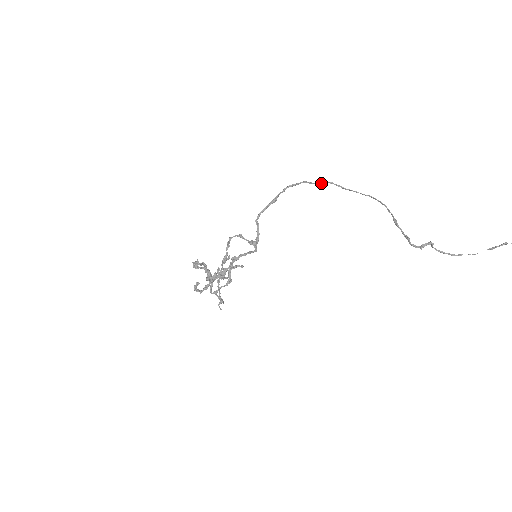
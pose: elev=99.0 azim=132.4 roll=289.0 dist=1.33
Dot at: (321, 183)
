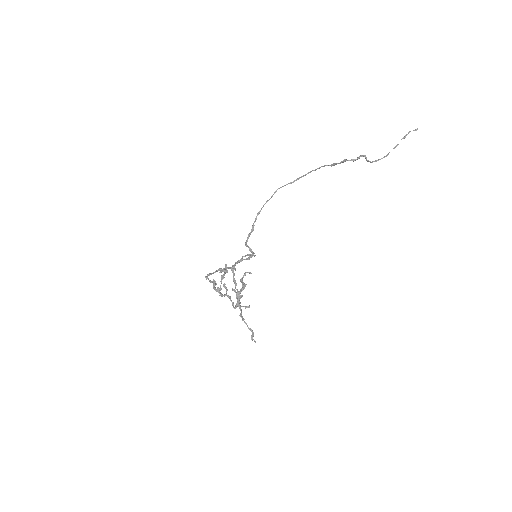
Dot at: (275, 191)
